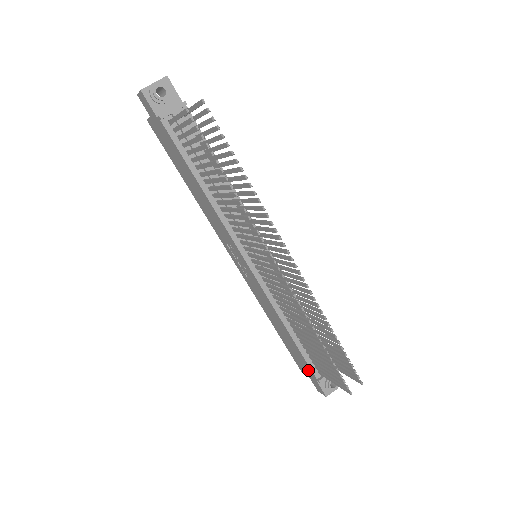
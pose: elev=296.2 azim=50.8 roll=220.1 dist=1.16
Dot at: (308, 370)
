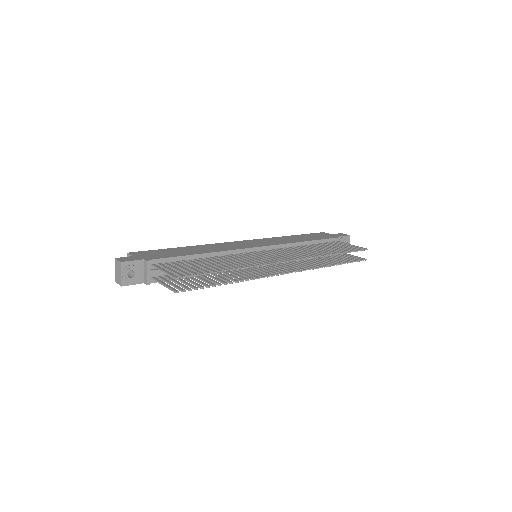
Dot at: occluded
